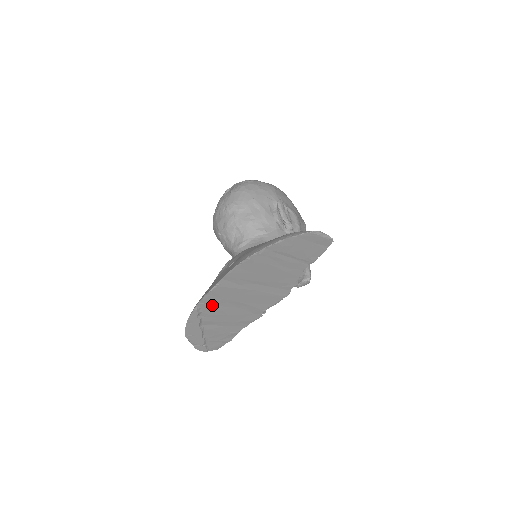
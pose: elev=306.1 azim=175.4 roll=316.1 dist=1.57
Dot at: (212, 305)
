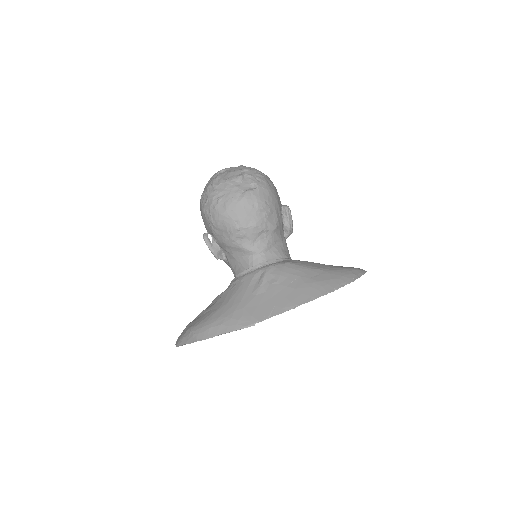
Dot at: occluded
